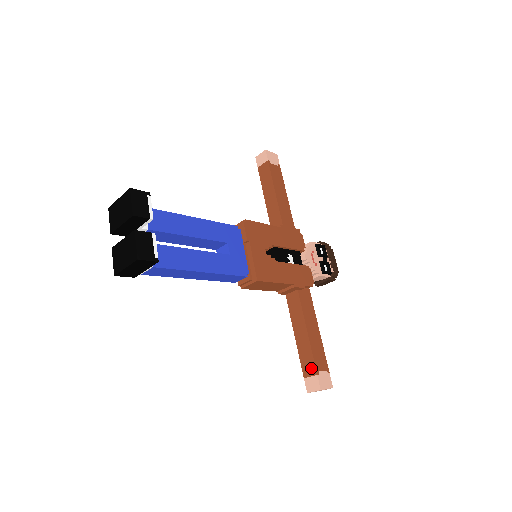
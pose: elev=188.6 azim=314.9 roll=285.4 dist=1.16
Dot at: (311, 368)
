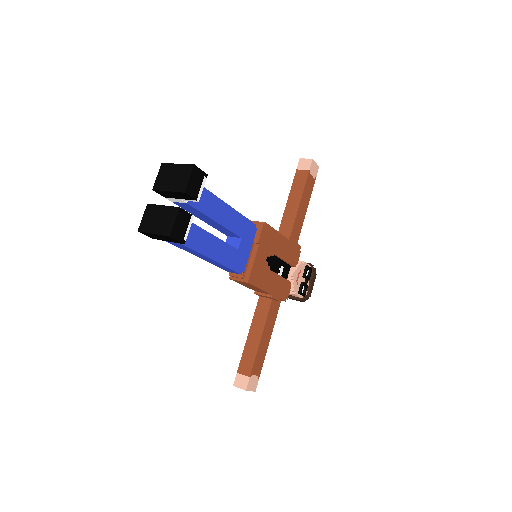
Dot at: (248, 369)
